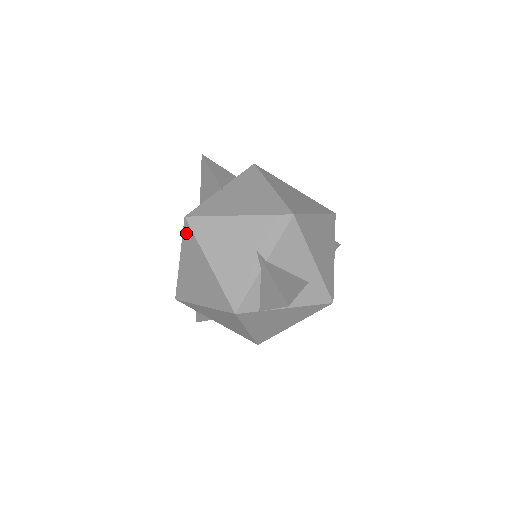
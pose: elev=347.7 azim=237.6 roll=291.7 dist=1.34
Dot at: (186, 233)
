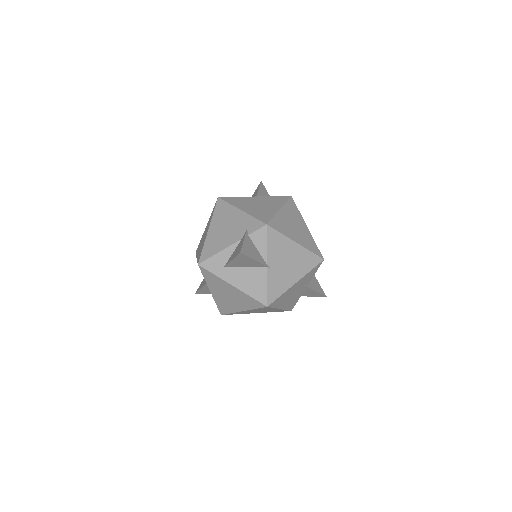
Dot at: (263, 308)
